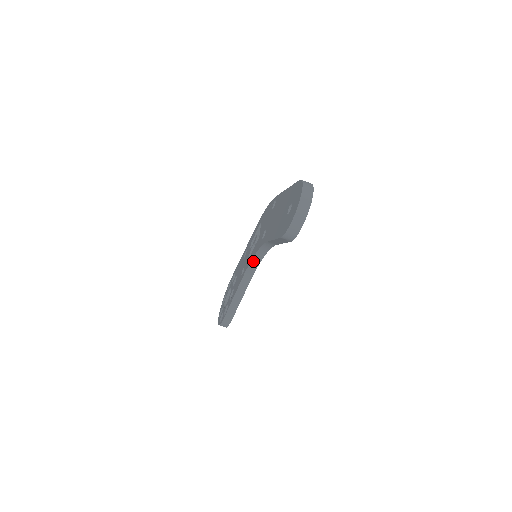
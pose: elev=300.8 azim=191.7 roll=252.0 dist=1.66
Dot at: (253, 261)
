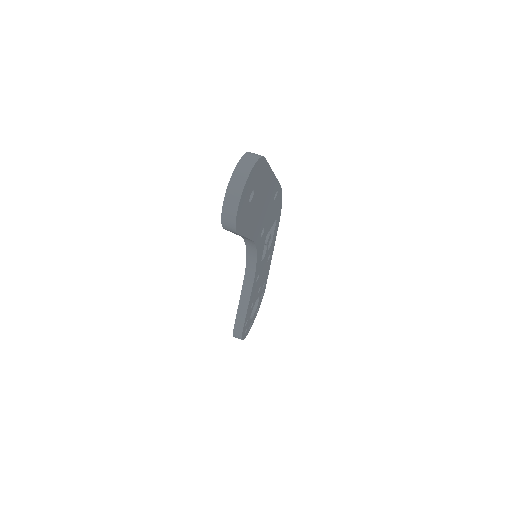
Dot at: (248, 262)
